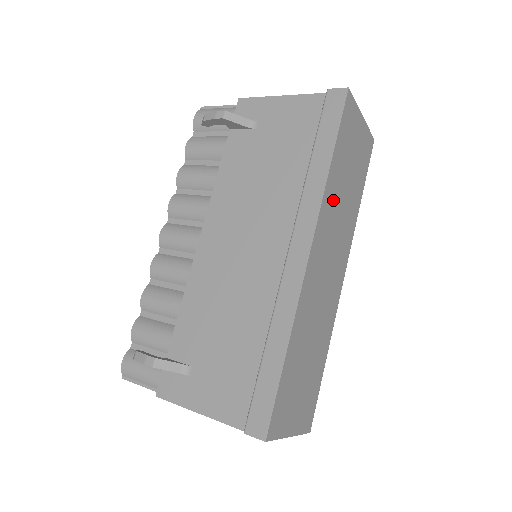
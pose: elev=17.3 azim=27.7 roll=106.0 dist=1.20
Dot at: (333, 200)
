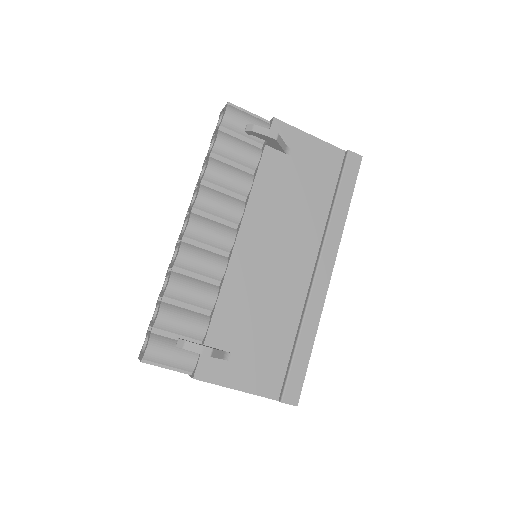
Dot at: occluded
